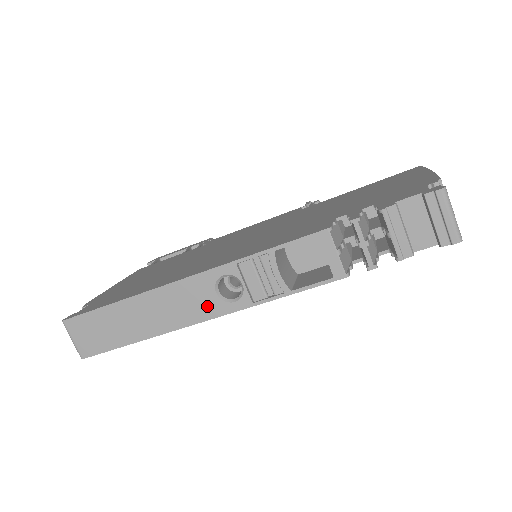
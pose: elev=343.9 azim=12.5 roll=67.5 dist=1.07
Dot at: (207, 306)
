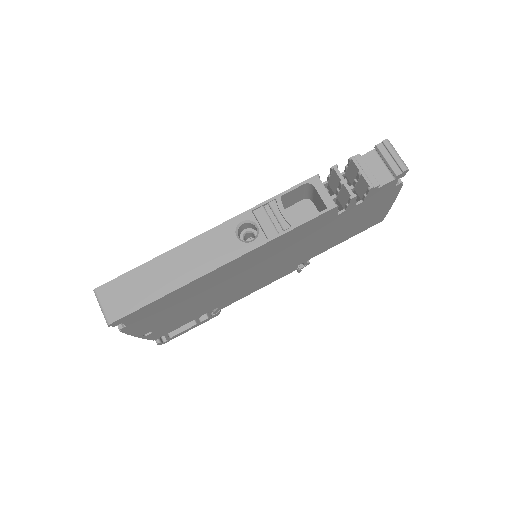
Dot at: (229, 249)
